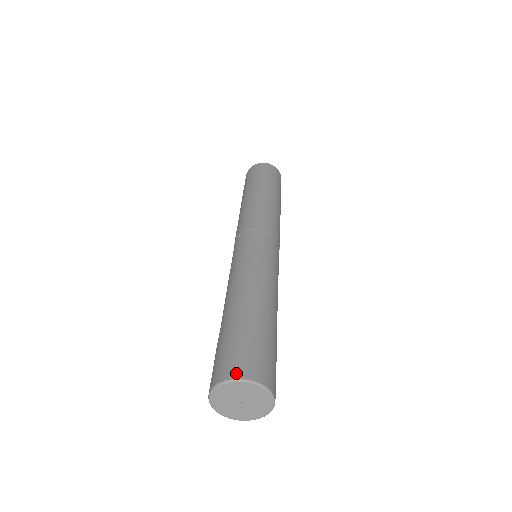
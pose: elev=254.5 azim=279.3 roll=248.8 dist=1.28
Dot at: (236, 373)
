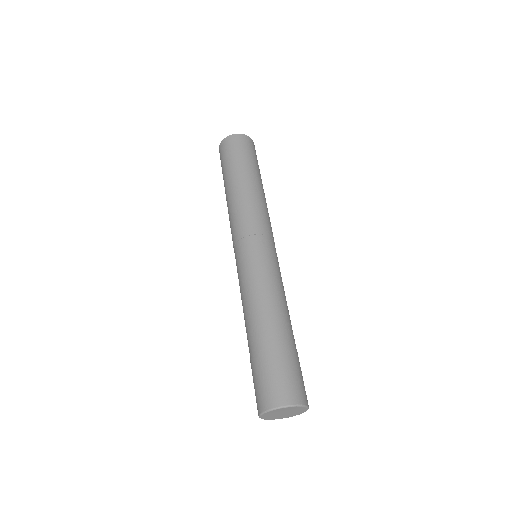
Dot at: (292, 399)
